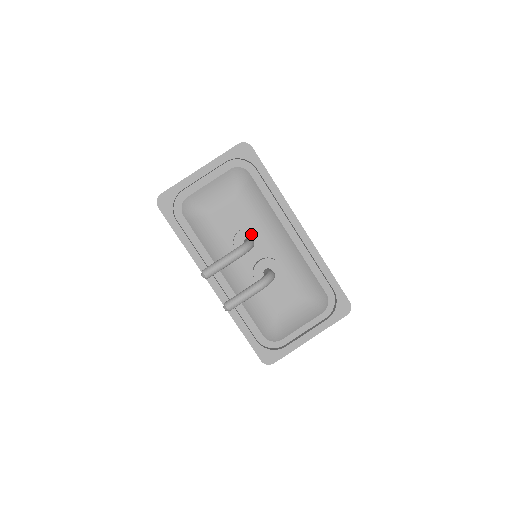
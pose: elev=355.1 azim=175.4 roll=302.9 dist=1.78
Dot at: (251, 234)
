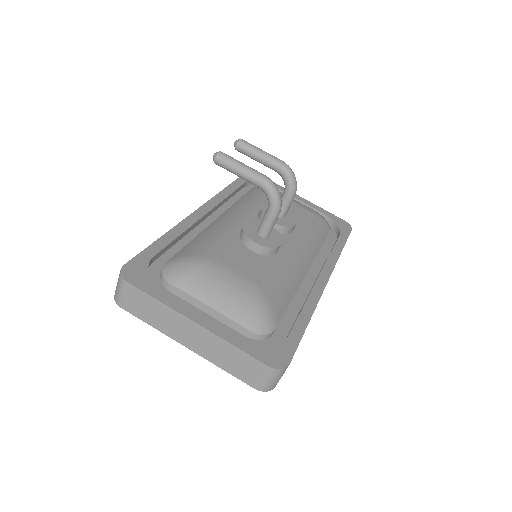
Dot at: (289, 217)
